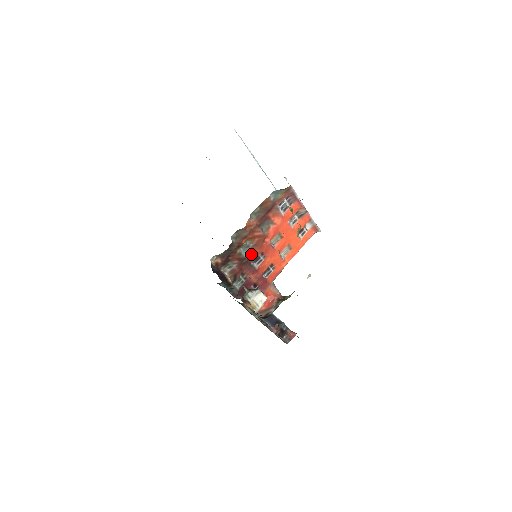
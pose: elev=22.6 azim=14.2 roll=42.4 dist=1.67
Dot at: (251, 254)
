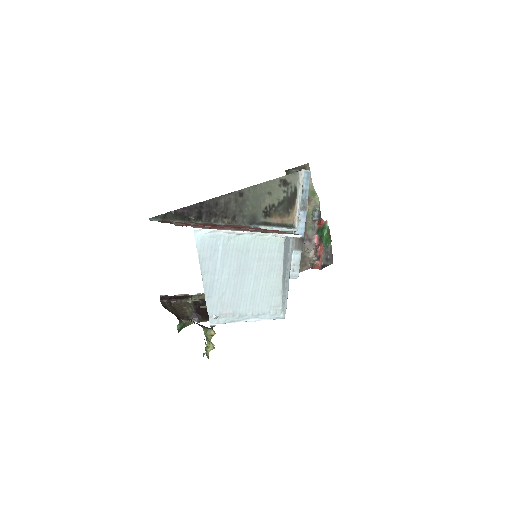
Dot at: occluded
